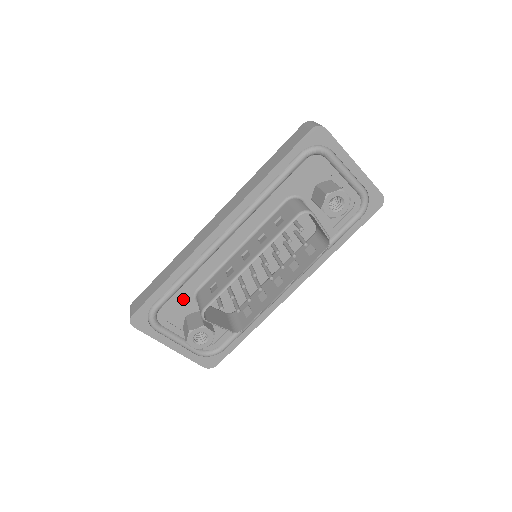
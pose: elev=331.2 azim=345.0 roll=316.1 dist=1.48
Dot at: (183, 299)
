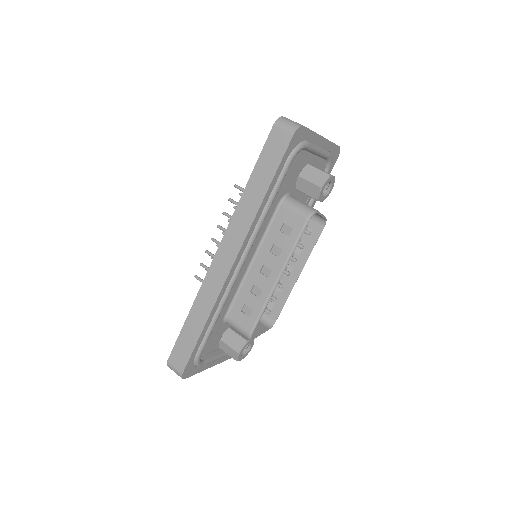
Dot at: (216, 331)
